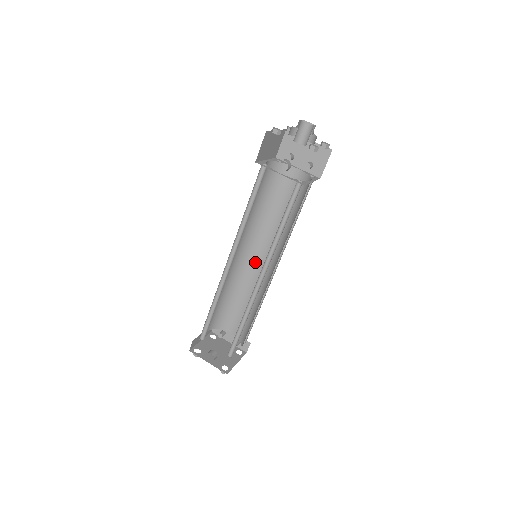
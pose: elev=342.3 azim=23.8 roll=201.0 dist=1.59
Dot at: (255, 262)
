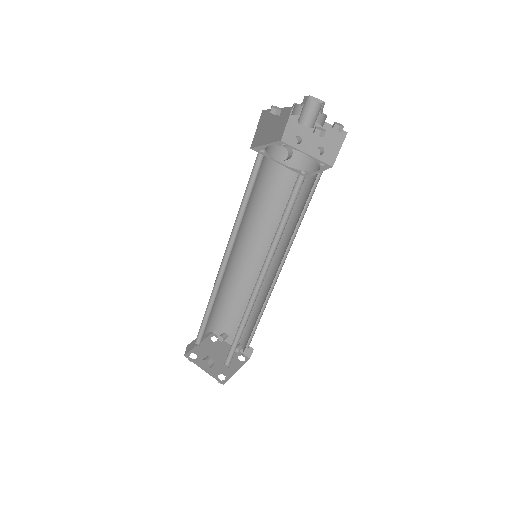
Dot at: (258, 261)
